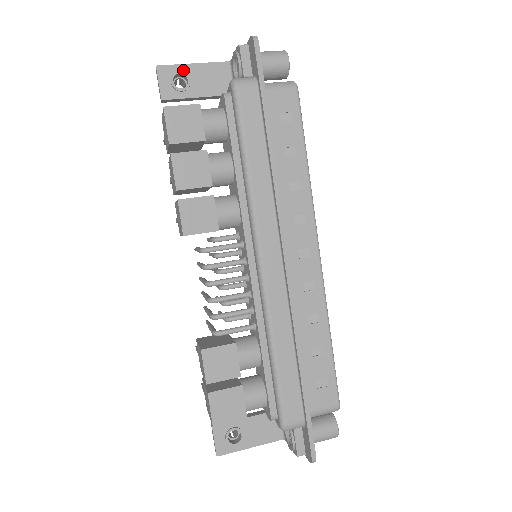
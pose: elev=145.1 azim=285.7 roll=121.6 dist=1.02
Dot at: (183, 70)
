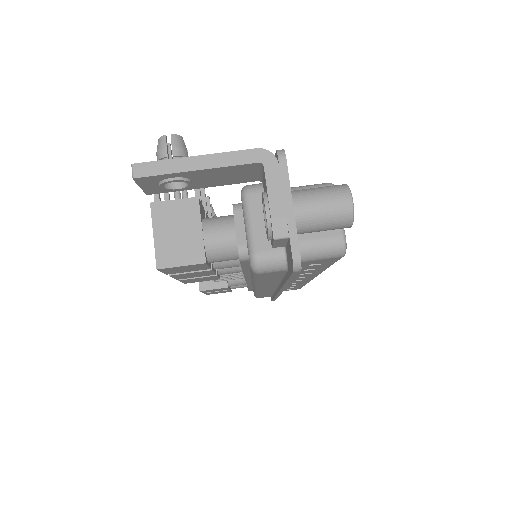
Dot at: (179, 176)
